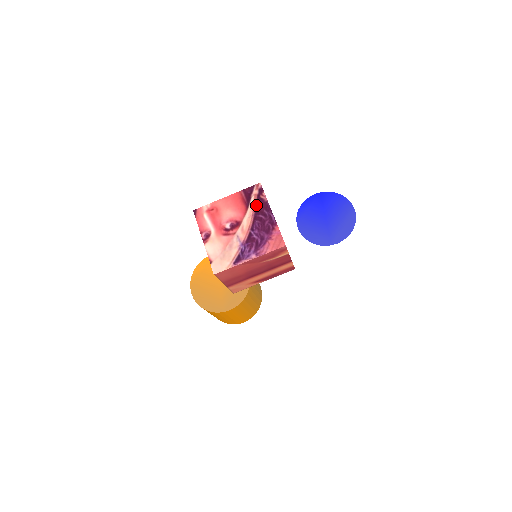
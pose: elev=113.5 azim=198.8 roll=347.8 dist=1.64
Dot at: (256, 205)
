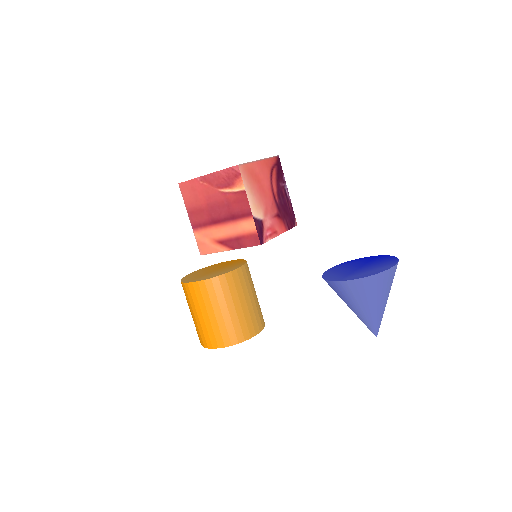
Dot at: occluded
